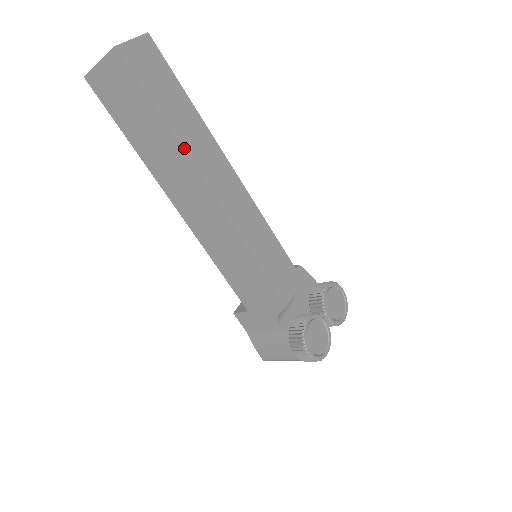
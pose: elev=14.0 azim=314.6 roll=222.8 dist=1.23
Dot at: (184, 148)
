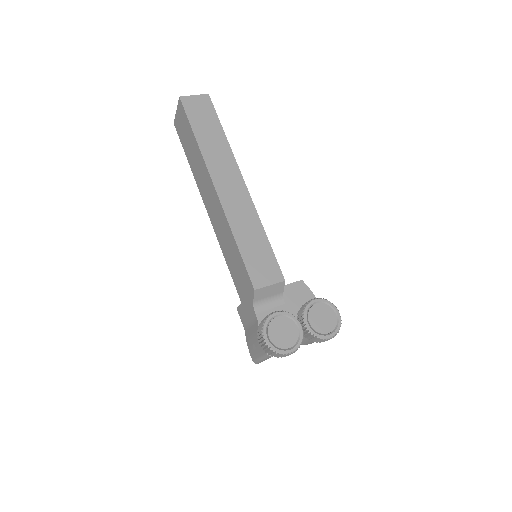
Dot at: (204, 157)
